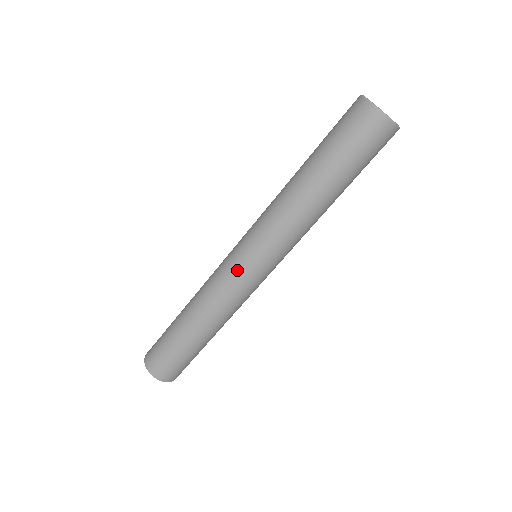
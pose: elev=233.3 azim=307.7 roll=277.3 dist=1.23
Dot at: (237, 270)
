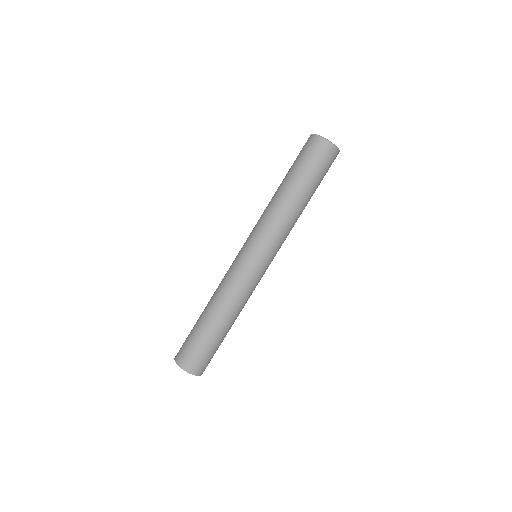
Dot at: (249, 267)
